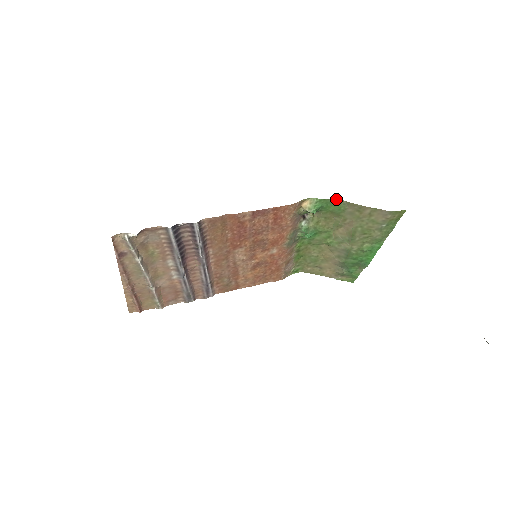
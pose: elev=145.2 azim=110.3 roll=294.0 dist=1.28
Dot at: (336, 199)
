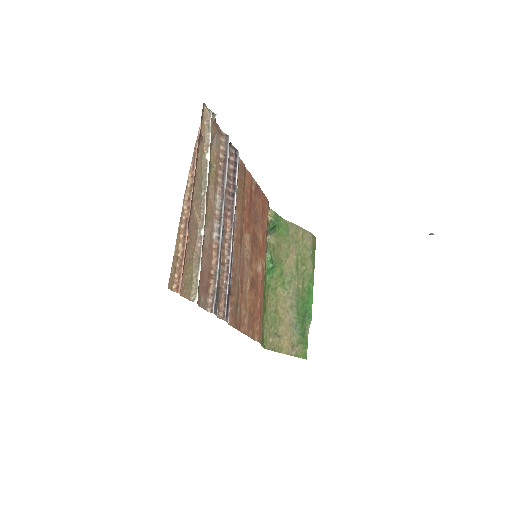
Dot at: (282, 218)
